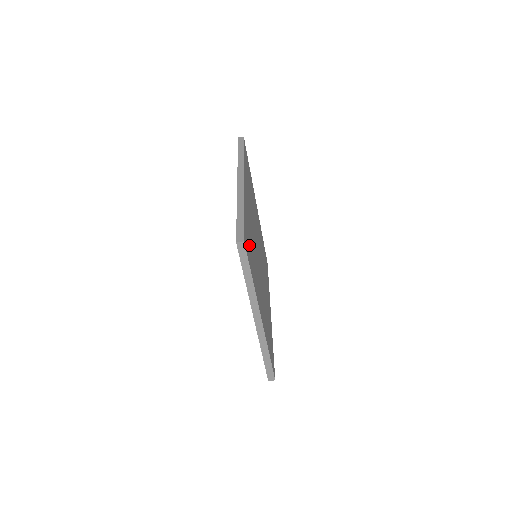
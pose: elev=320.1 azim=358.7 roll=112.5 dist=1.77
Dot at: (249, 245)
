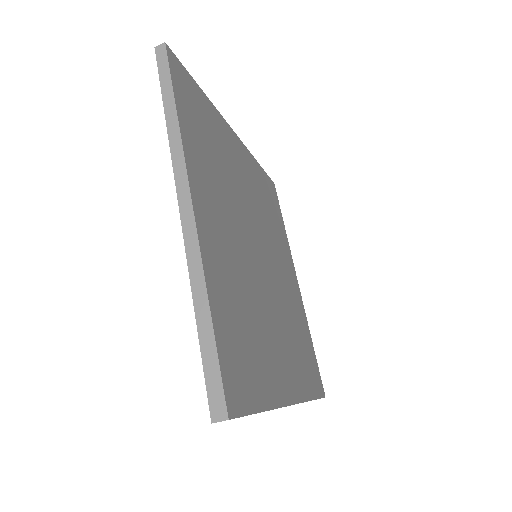
Dot at: (197, 113)
